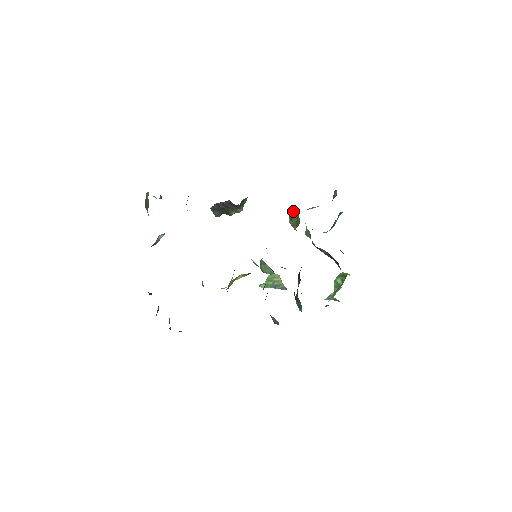
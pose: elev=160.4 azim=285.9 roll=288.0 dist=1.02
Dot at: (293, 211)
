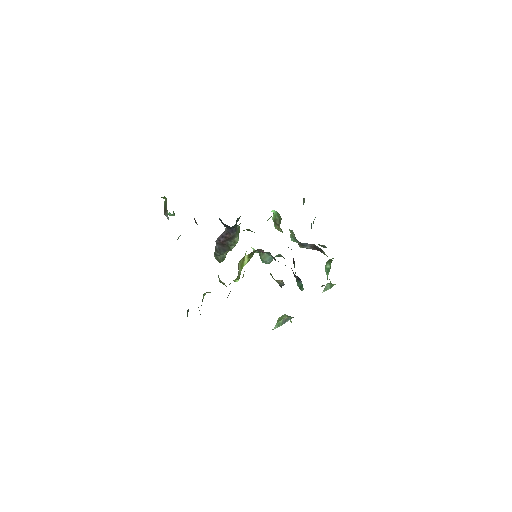
Dot at: (275, 214)
